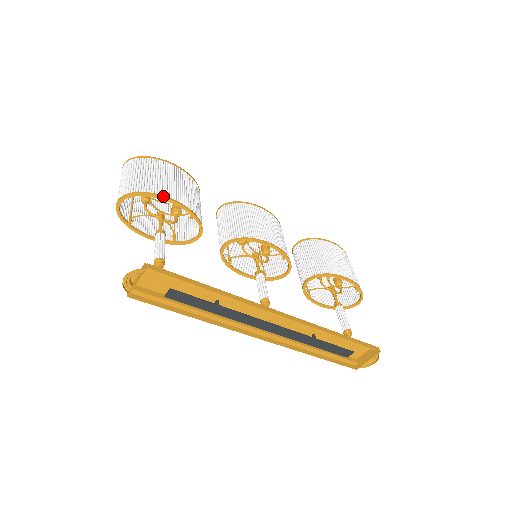
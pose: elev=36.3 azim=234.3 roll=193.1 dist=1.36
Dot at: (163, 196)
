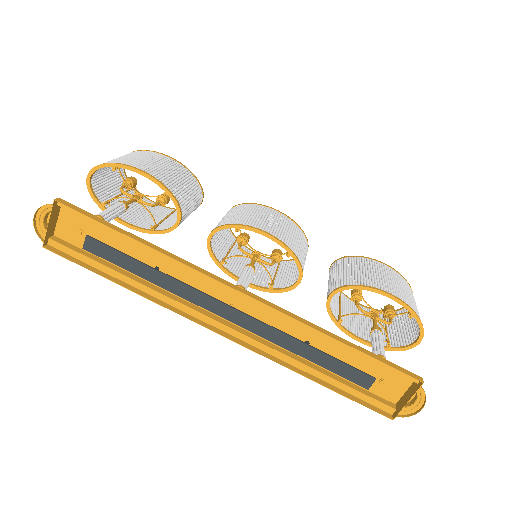
Dot at: (131, 166)
